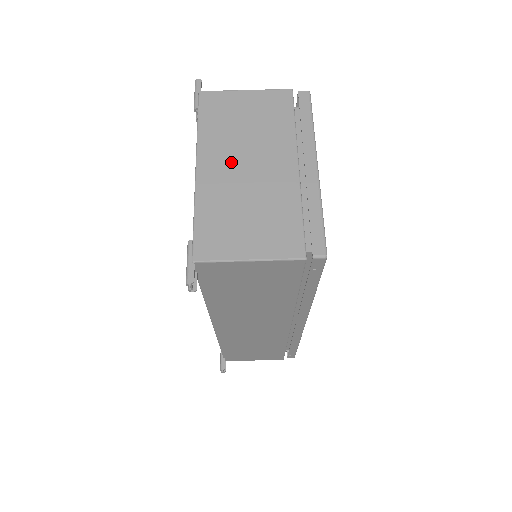
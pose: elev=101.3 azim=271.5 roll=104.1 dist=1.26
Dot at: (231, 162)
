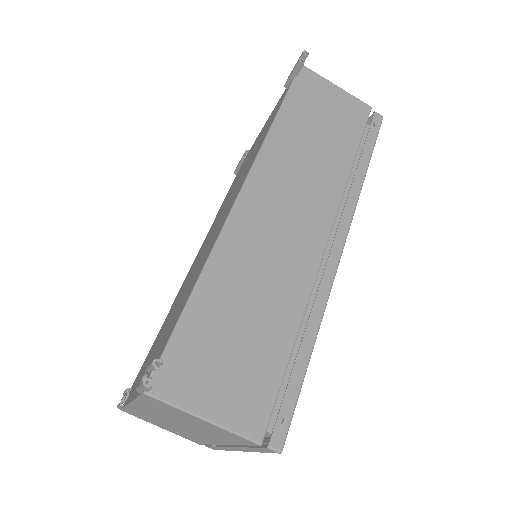
Dot at: (164, 418)
